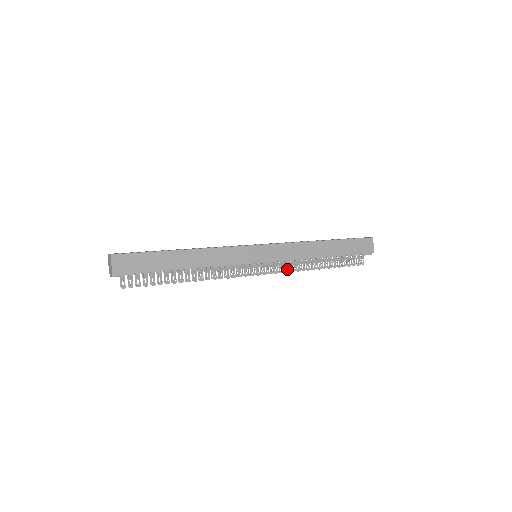
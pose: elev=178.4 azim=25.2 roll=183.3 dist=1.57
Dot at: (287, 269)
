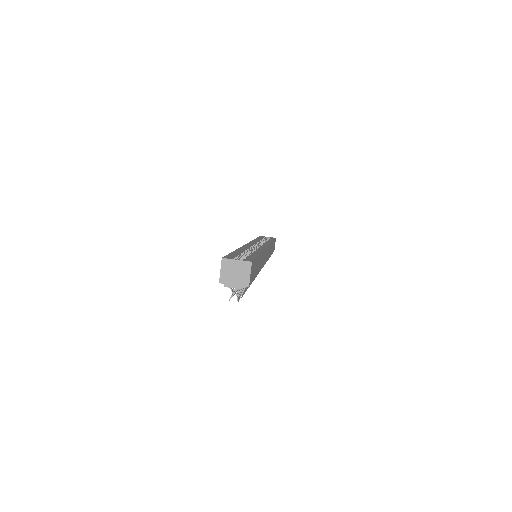
Dot at: occluded
